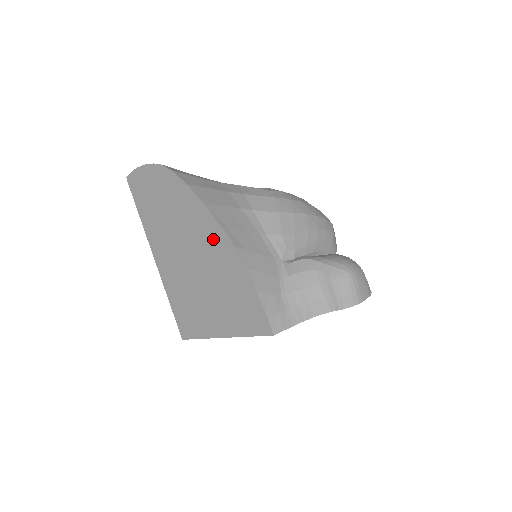
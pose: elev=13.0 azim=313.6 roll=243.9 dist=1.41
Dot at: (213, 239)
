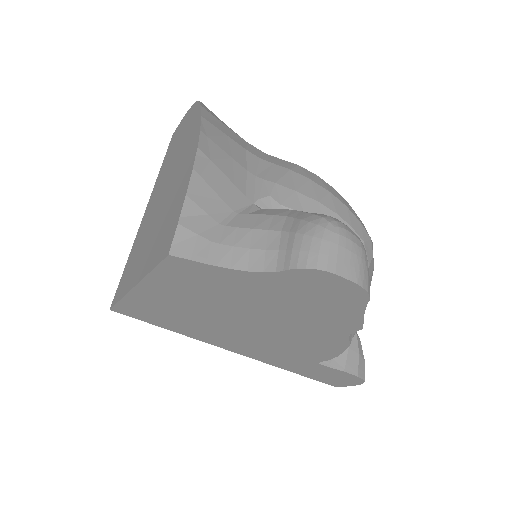
Dot at: (188, 152)
